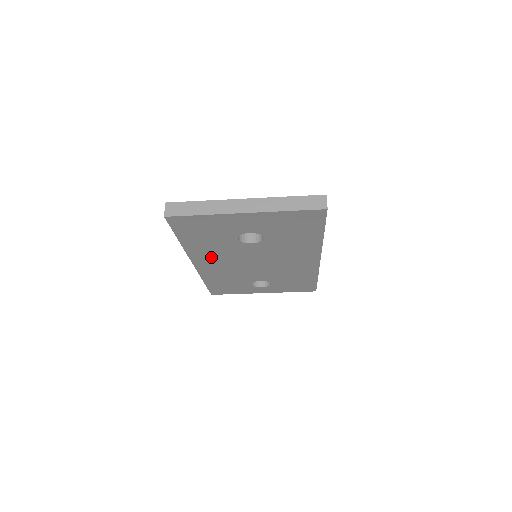
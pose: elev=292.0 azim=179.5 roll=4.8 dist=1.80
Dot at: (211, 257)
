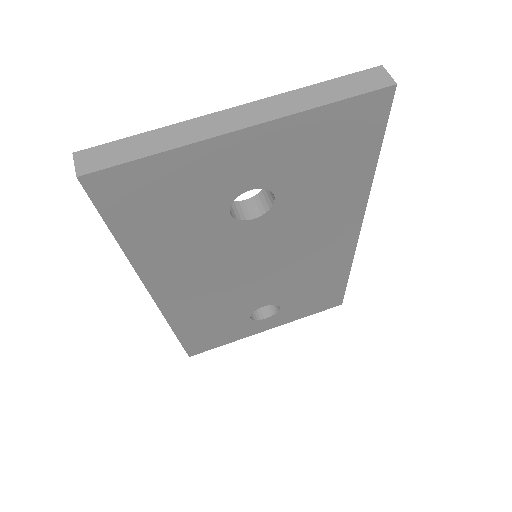
Dot at: (183, 273)
